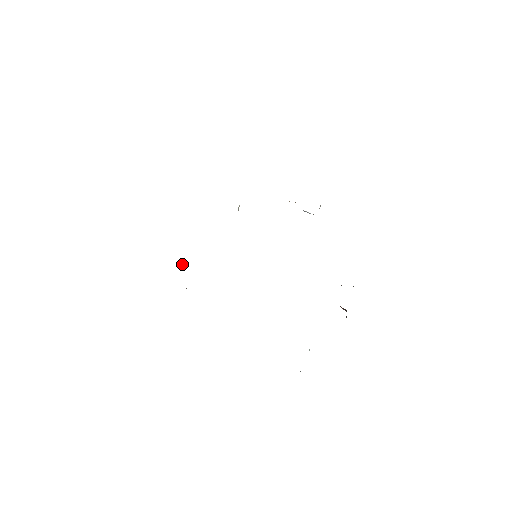
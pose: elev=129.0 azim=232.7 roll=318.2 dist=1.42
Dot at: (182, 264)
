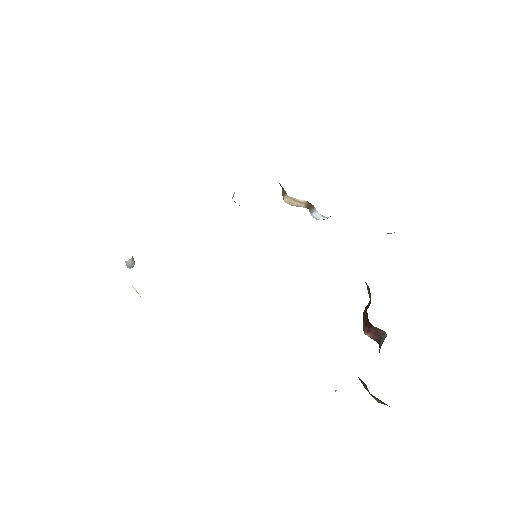
Dot at: (131, 261)
